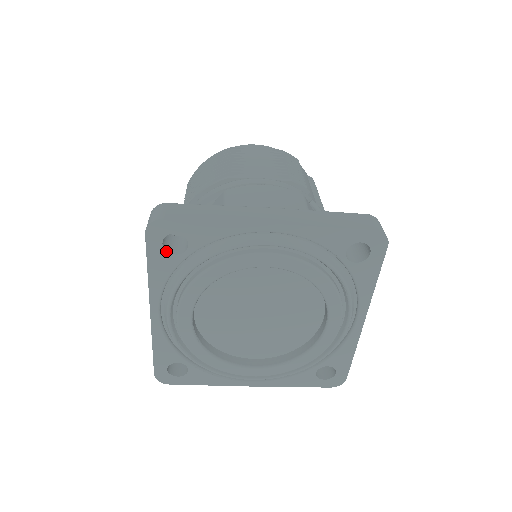
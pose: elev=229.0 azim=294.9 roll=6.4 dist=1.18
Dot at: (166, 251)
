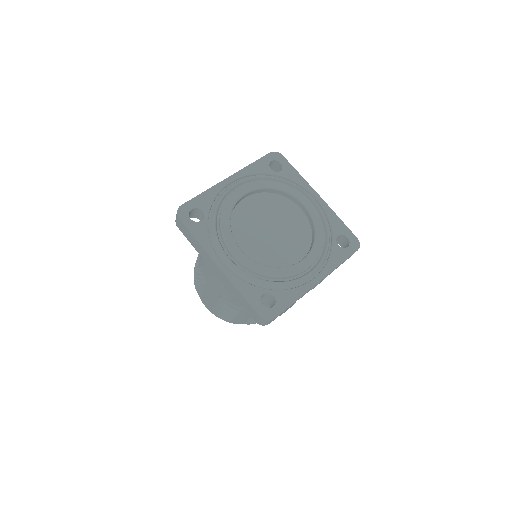
Dot at: occluded
